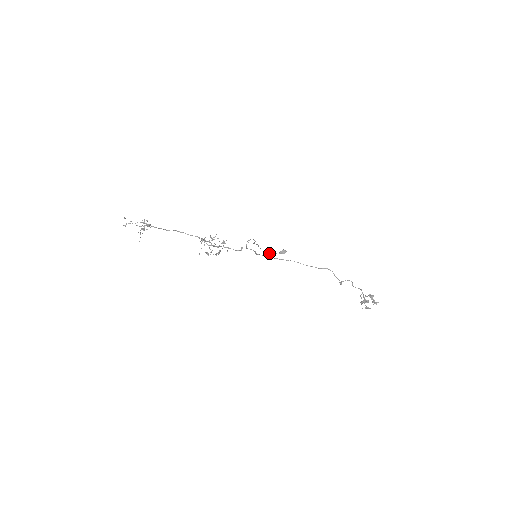
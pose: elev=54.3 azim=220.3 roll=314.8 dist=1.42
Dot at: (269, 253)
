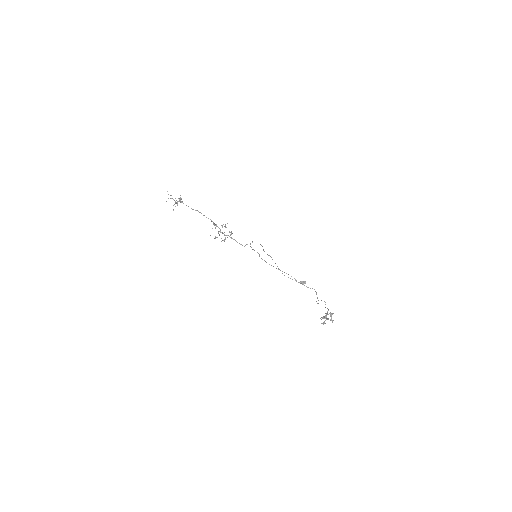
Dot at: occluded
